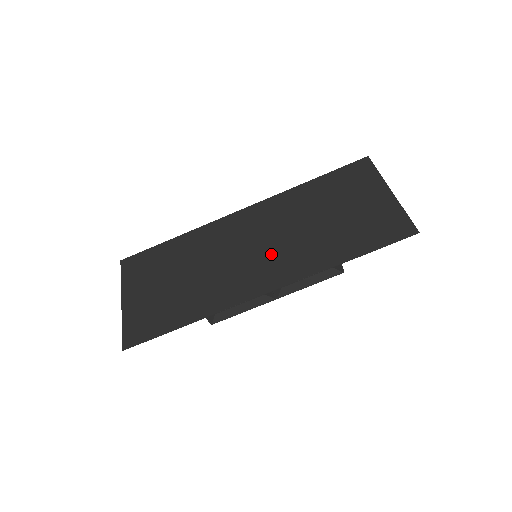
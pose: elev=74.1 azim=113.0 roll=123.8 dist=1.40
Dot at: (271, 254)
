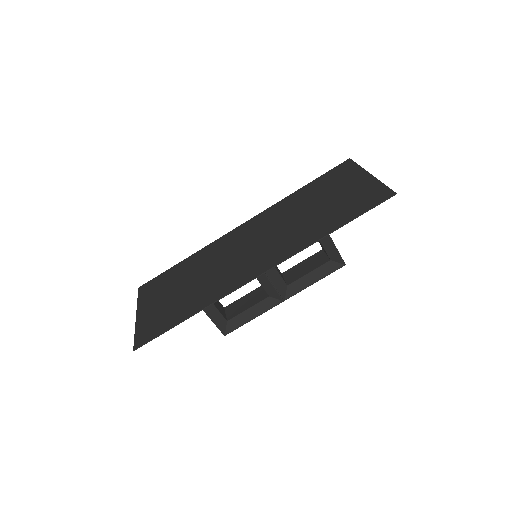
Dot at: (266, 246)
